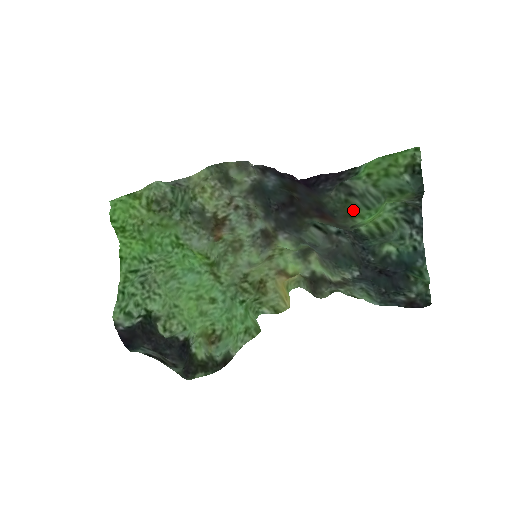
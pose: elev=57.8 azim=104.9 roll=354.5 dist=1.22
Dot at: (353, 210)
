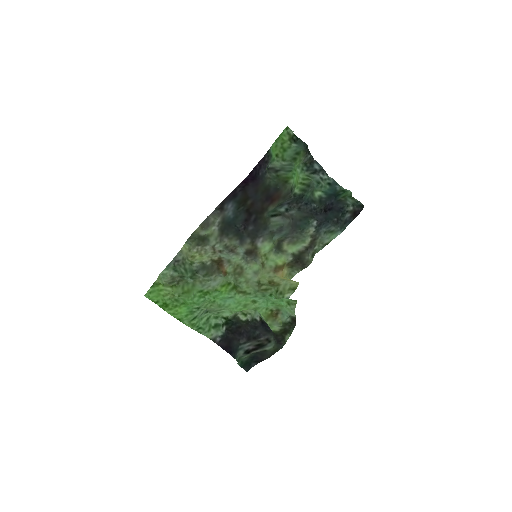
Dot at: (284, 178)
